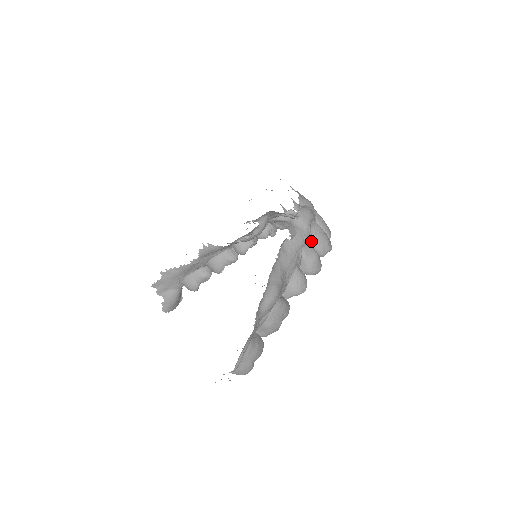
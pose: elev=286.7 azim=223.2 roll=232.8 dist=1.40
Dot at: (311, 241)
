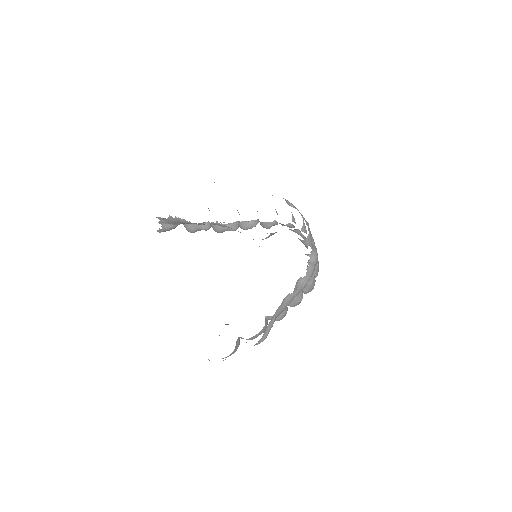
Dot at: occluded
